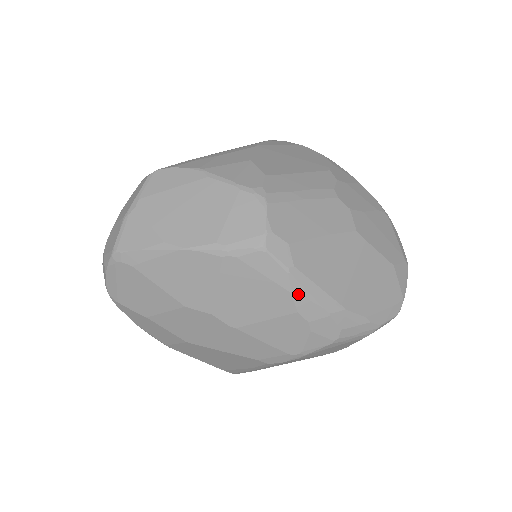
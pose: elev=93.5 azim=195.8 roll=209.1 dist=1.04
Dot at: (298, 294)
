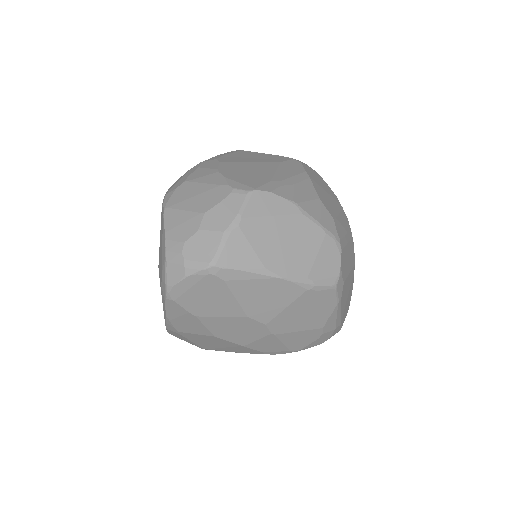
Dot at: (332, 317)
